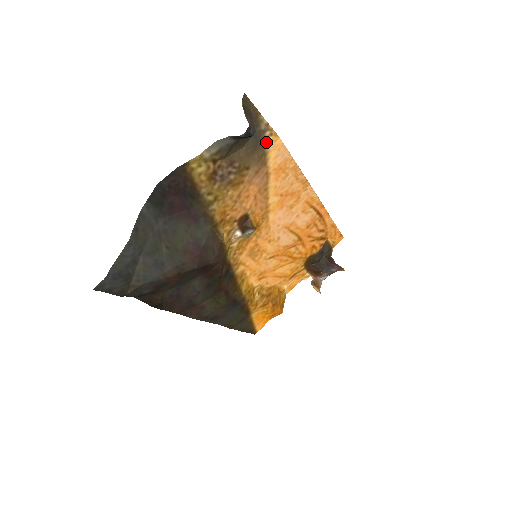
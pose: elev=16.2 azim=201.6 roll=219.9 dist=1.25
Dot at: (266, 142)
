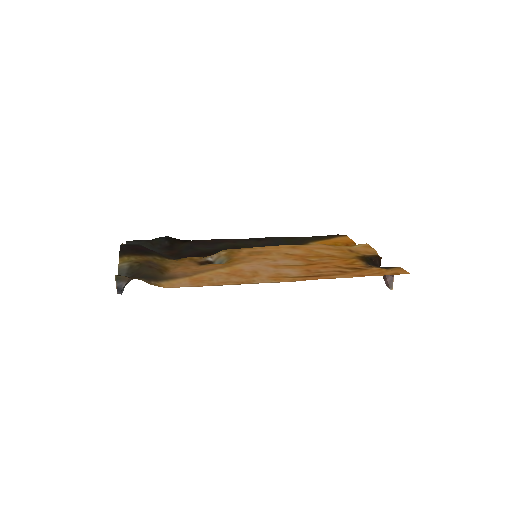
Dot at: (158, 281)
